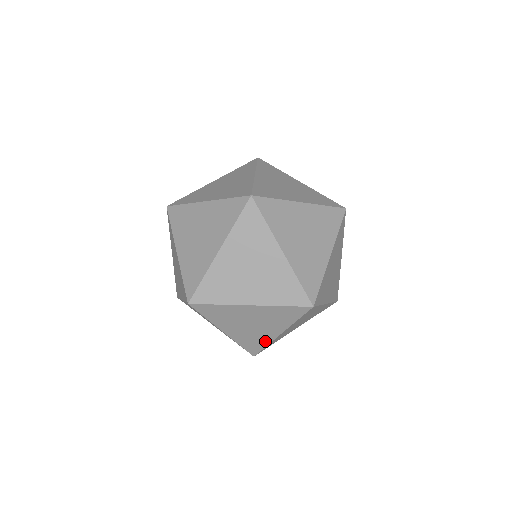
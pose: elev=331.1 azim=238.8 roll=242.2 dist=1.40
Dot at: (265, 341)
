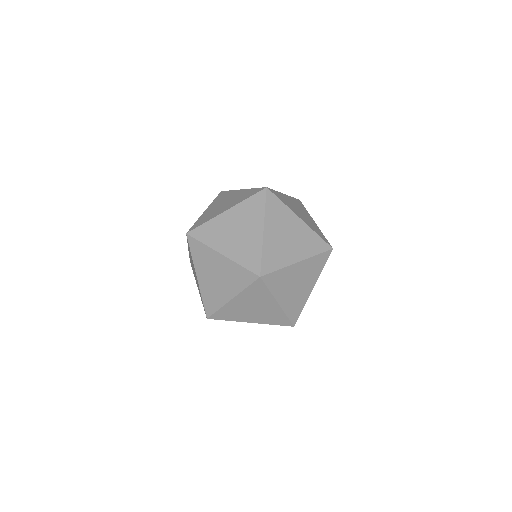
Dot at: occluded
